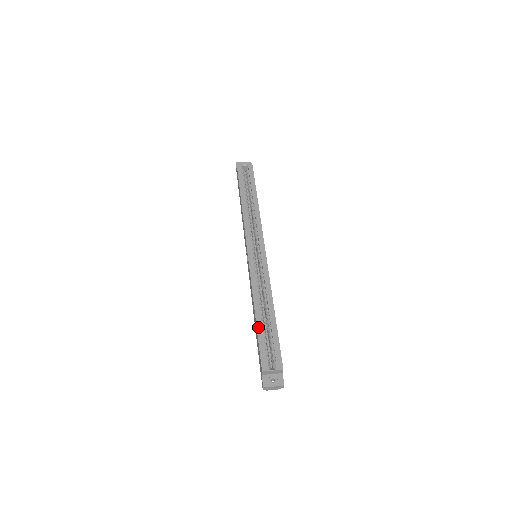
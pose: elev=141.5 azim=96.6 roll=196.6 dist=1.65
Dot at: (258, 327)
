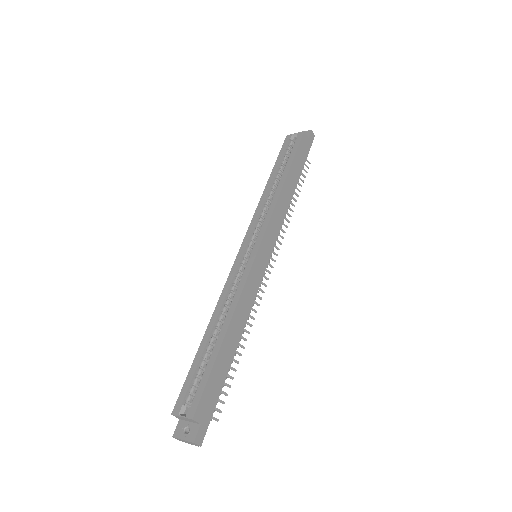
Dot at: (198, 352)
